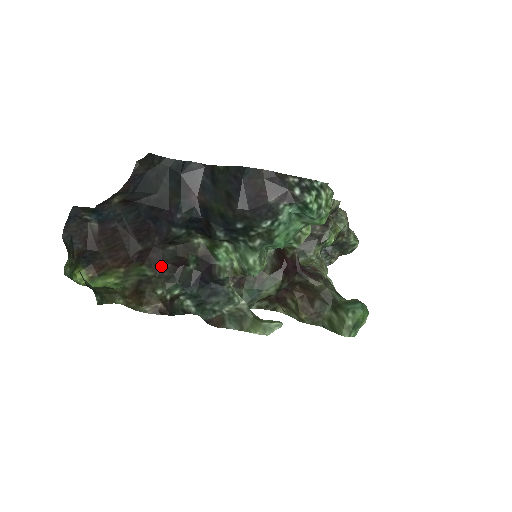
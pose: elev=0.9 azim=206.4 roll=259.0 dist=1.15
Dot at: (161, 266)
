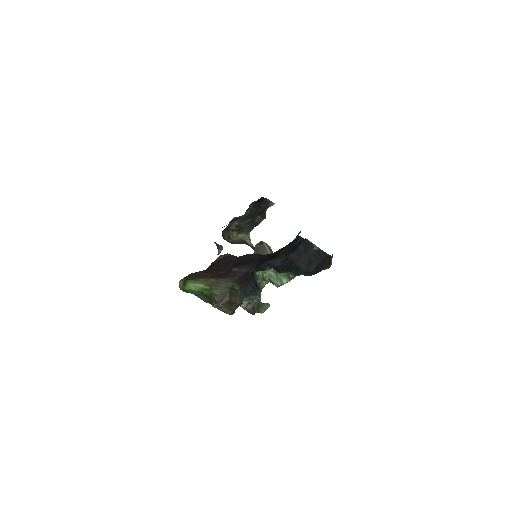
Dot at: (243, 283)
